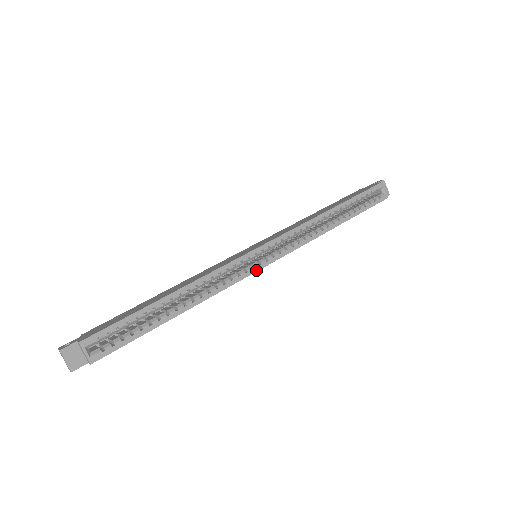
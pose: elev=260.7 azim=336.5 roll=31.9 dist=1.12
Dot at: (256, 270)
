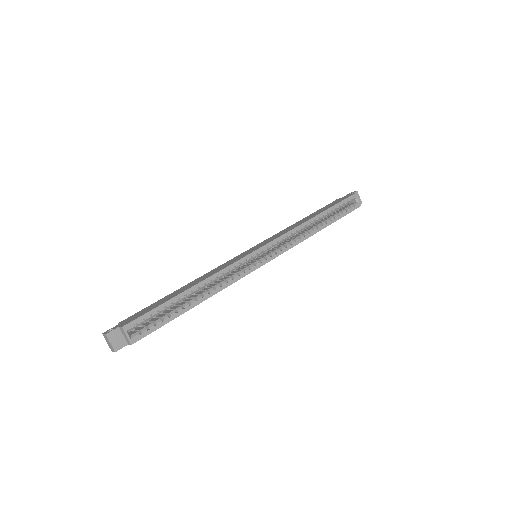
Dot at: (257, 267)
